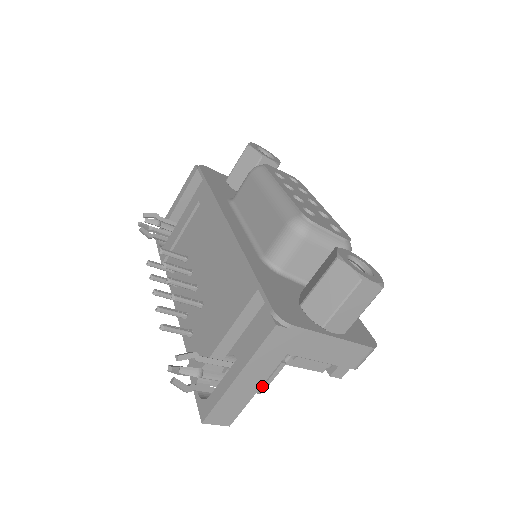
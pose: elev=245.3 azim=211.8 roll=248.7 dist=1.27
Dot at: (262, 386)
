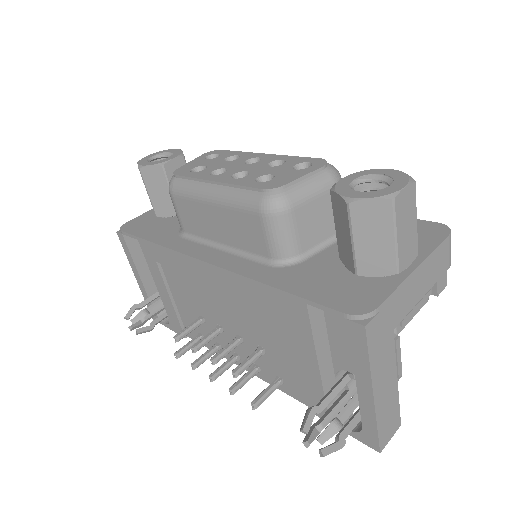
Dot at: (397, 373)
